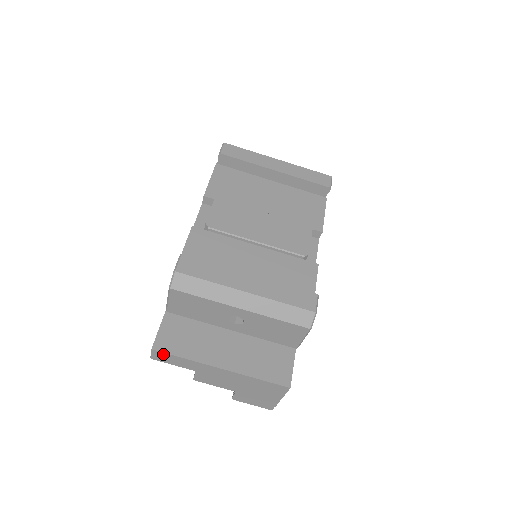
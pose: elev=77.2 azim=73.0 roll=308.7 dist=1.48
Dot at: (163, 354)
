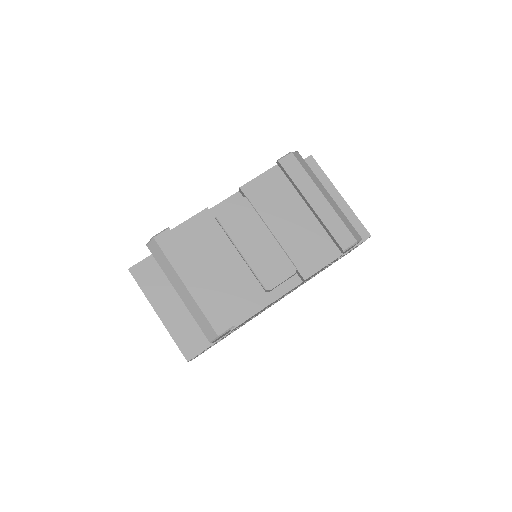
Dot at: (134, 277)
